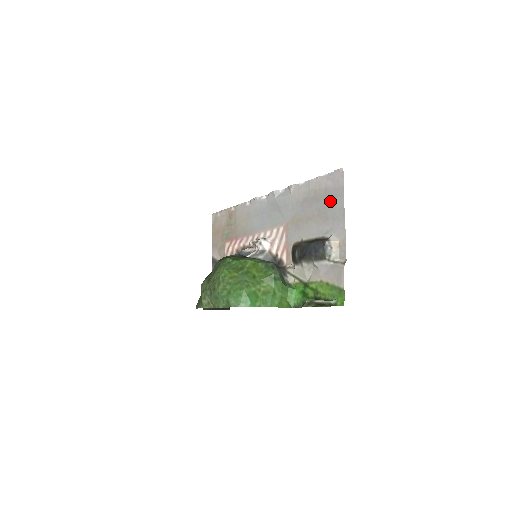
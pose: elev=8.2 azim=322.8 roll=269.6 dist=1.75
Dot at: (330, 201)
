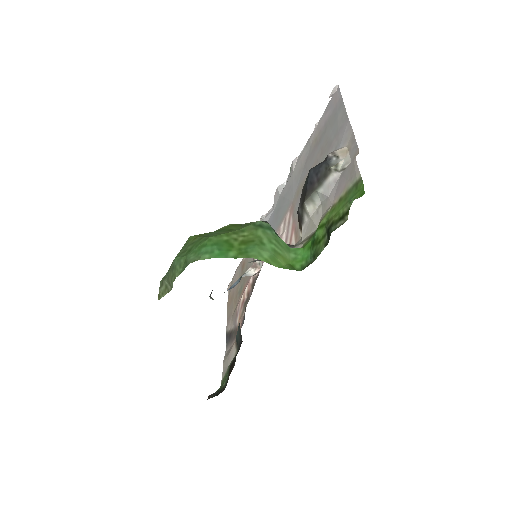
Dot at: (331, 126)
